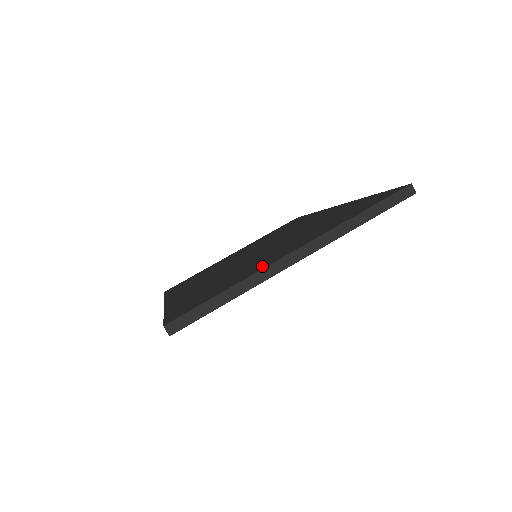
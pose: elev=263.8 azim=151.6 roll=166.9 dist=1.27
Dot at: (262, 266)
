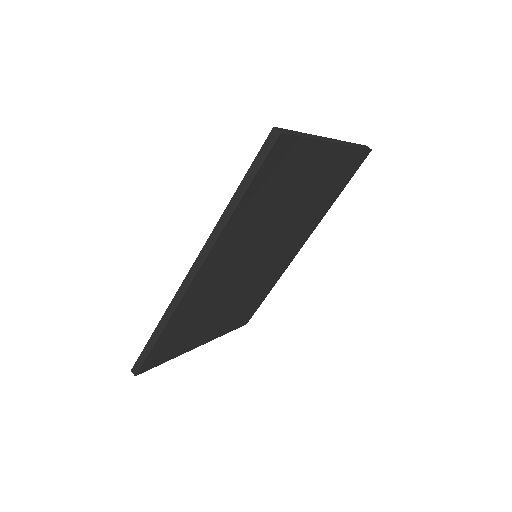
Dot at: occluded
